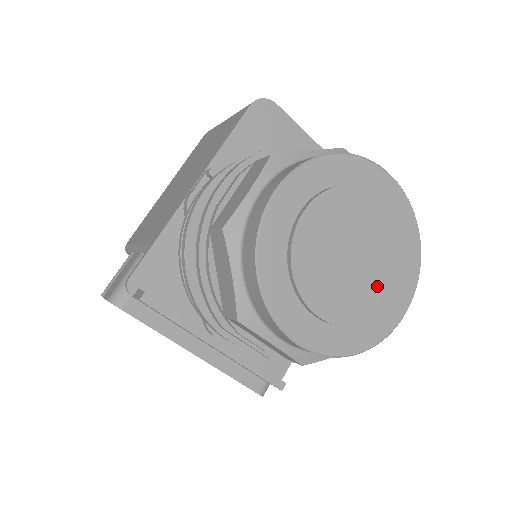
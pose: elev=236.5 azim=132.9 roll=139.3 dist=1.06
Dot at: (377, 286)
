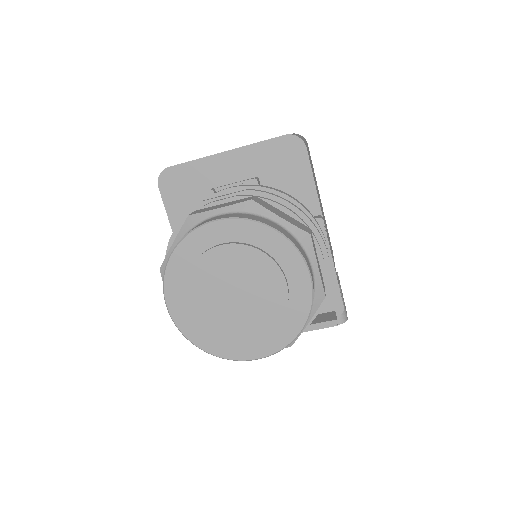
Dot at: (270, 292)
